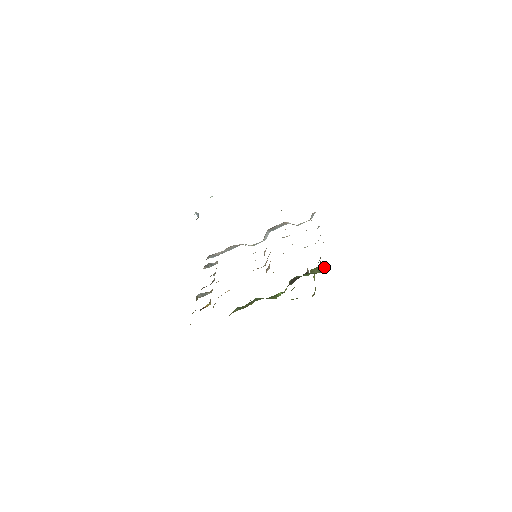
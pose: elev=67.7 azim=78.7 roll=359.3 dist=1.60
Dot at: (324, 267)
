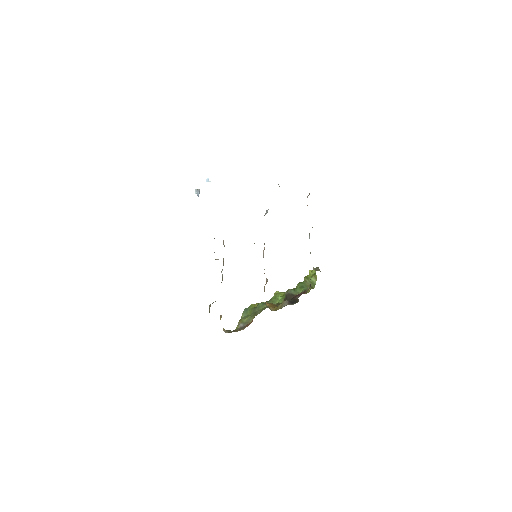
Dot at: (315, 281)
